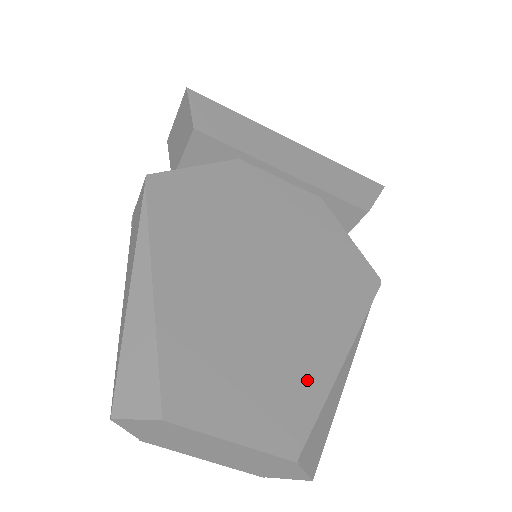
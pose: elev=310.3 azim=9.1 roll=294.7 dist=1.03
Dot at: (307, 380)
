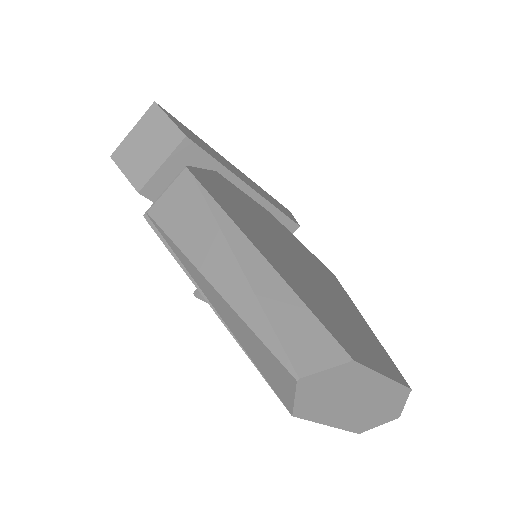
Dot at: (369, 335)
